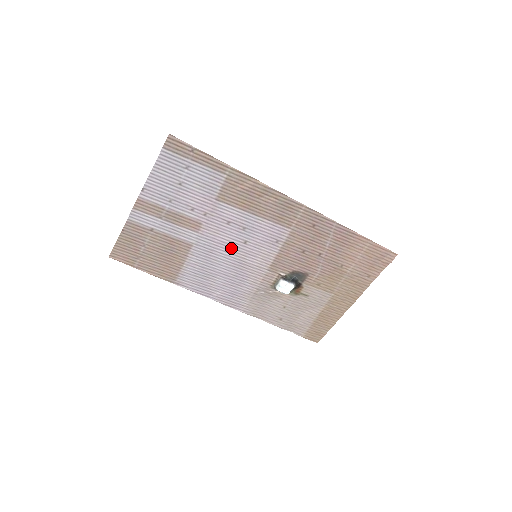
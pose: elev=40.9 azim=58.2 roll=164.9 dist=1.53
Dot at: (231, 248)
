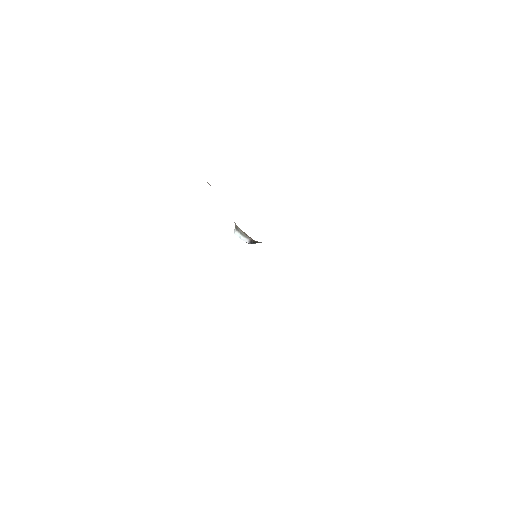
Dot at: occluded
